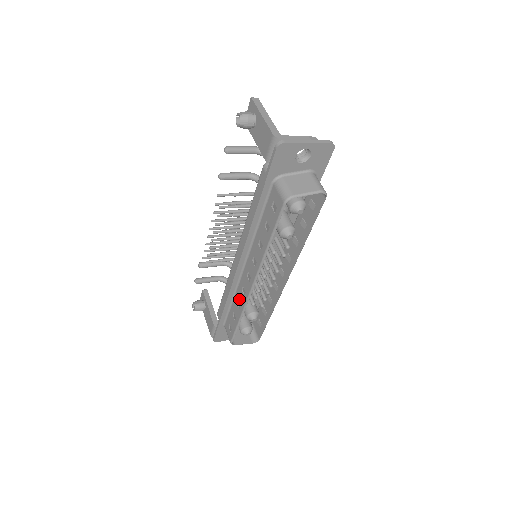
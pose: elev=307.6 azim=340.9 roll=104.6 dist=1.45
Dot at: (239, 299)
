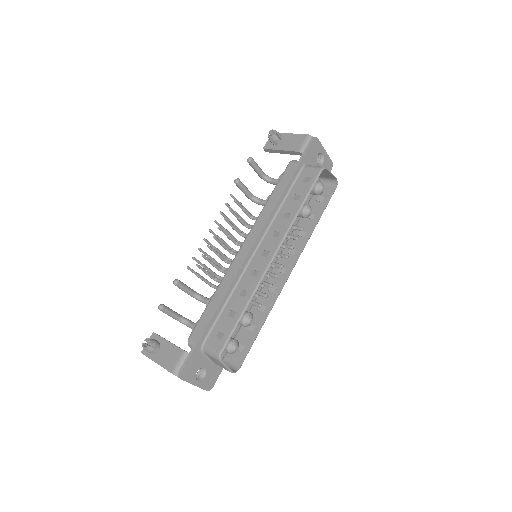
Dot at: (245, 287)
